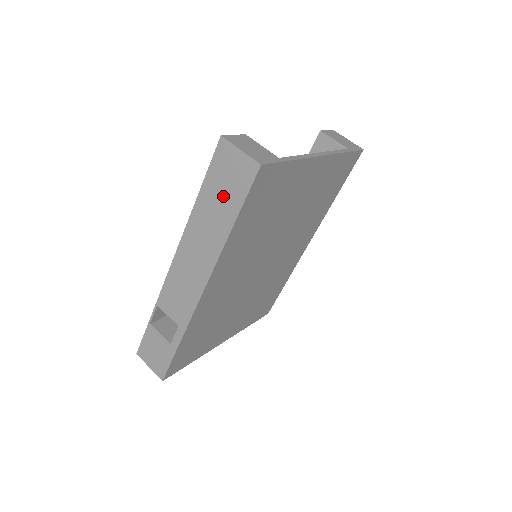
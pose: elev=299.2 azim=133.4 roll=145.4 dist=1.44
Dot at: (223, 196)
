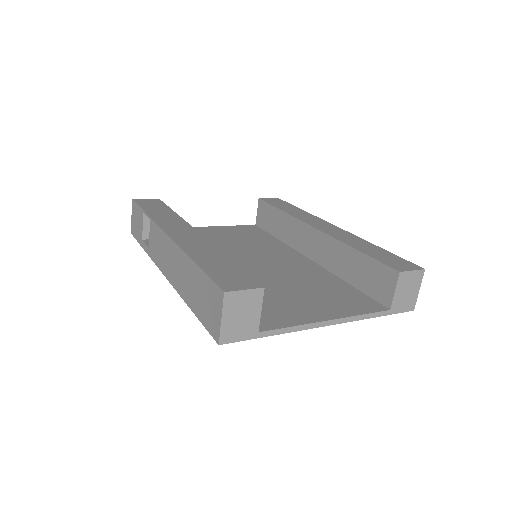
Dot at: (200, 297)
